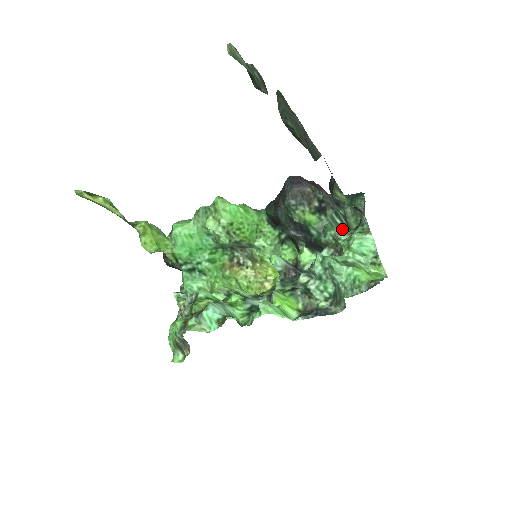
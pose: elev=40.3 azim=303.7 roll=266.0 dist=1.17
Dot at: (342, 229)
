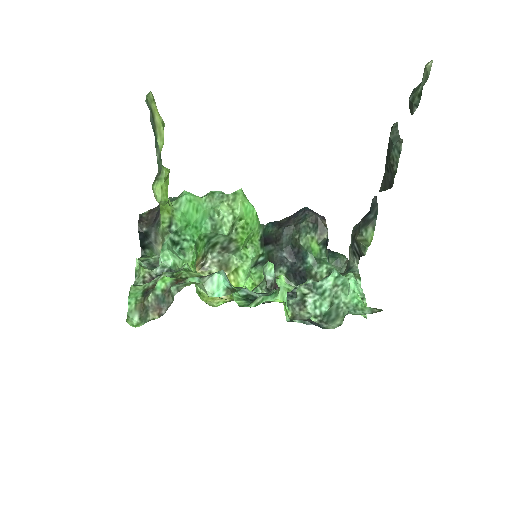
Dot at: occluded
